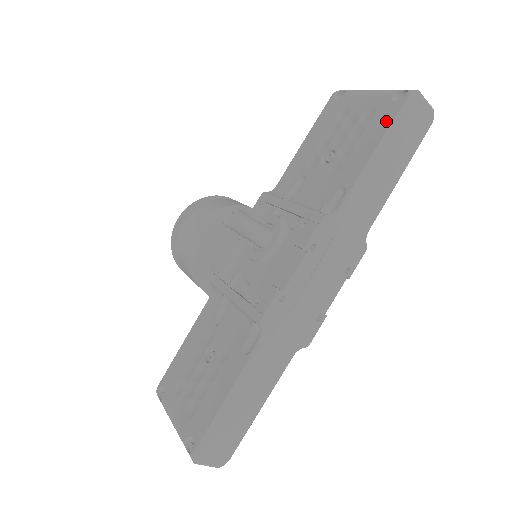
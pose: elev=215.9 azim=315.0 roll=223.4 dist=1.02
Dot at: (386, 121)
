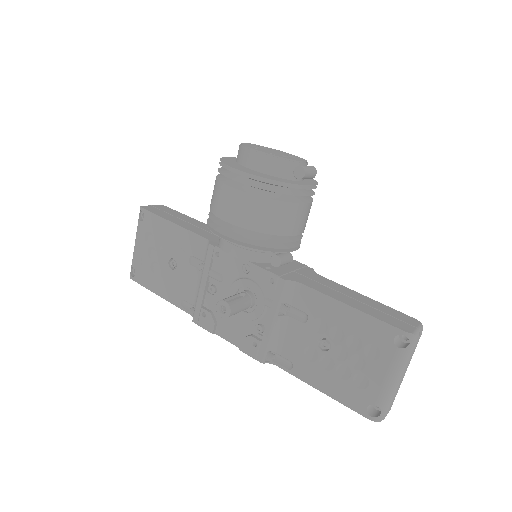
Dot at: (347, 401)
